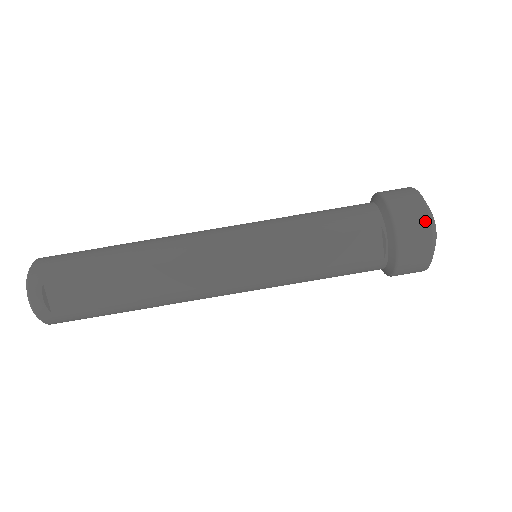
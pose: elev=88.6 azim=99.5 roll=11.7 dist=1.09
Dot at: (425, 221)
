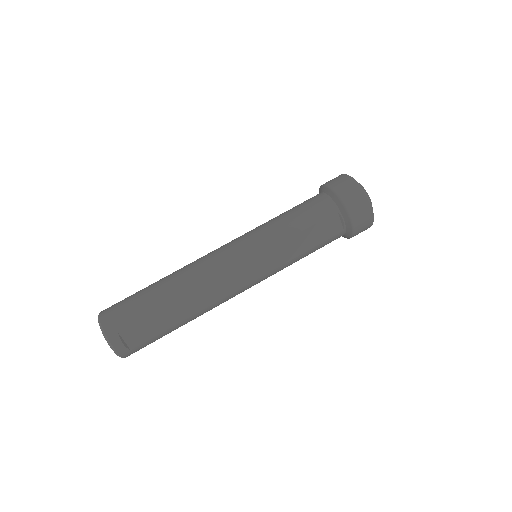
Dot at: (365, 200)
